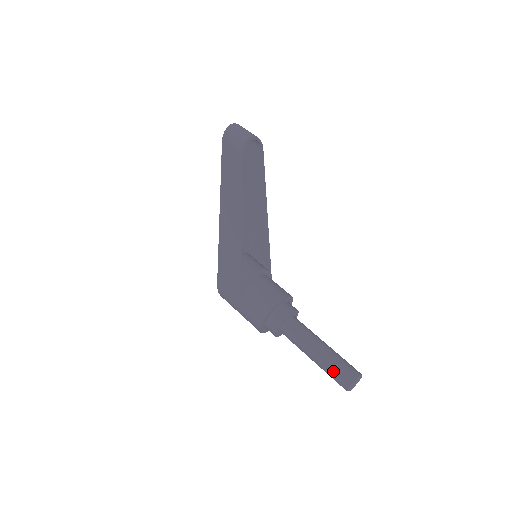
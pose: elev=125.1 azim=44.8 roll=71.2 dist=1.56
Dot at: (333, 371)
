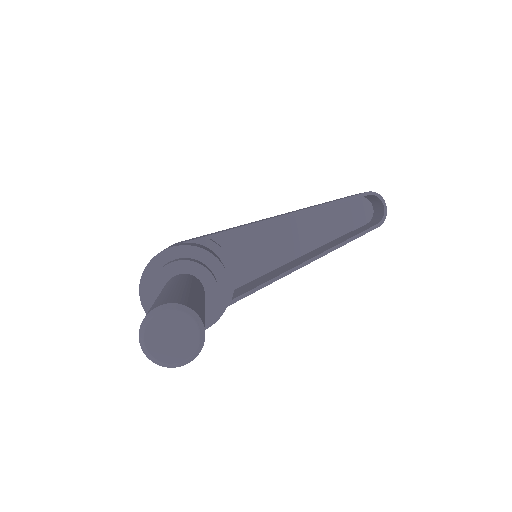
Dot at: (178, 293)
